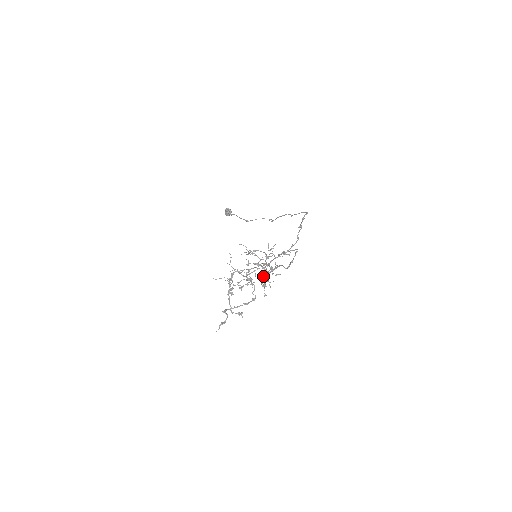
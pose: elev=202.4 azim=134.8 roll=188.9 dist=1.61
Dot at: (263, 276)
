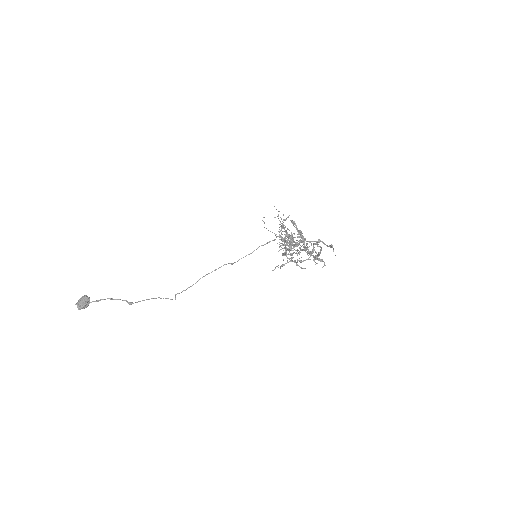
Dot at: occluded
